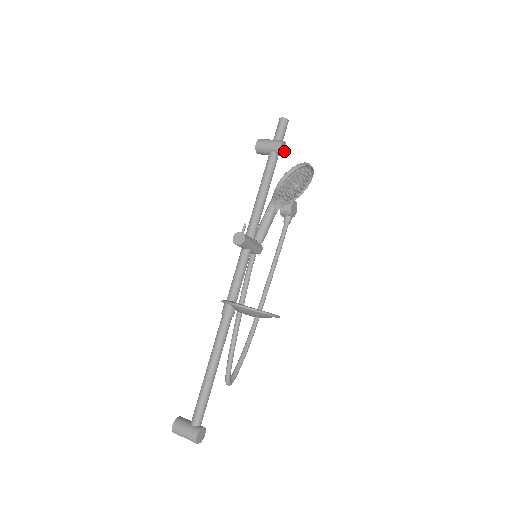
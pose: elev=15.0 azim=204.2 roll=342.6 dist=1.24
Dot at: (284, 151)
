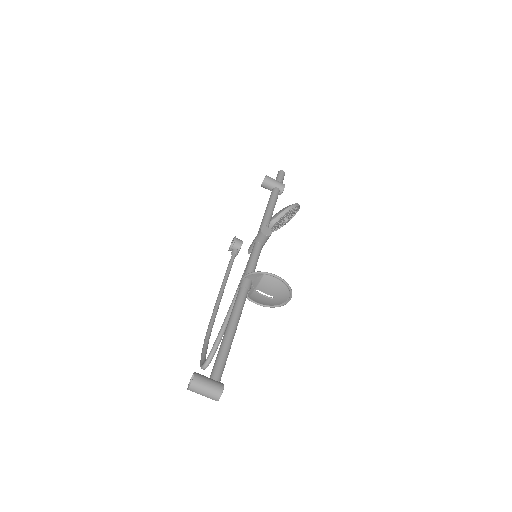
Dot at: occluded
